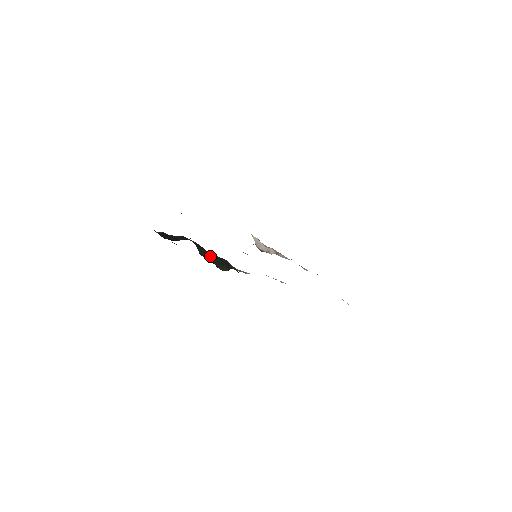
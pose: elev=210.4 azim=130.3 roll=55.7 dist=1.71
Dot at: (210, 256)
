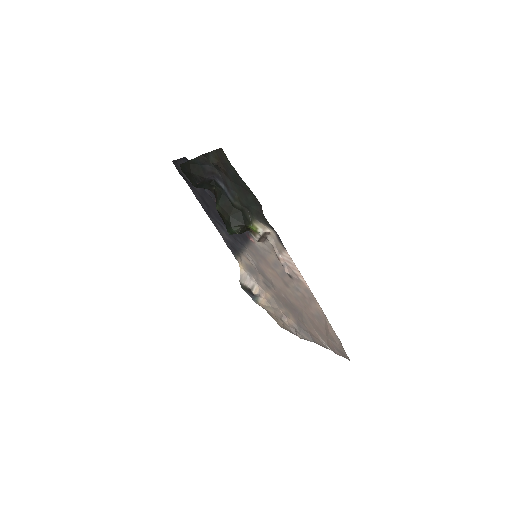
Dot at: (229, 207)
